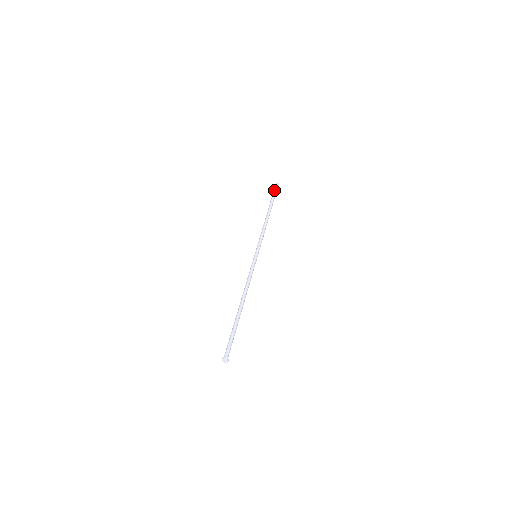
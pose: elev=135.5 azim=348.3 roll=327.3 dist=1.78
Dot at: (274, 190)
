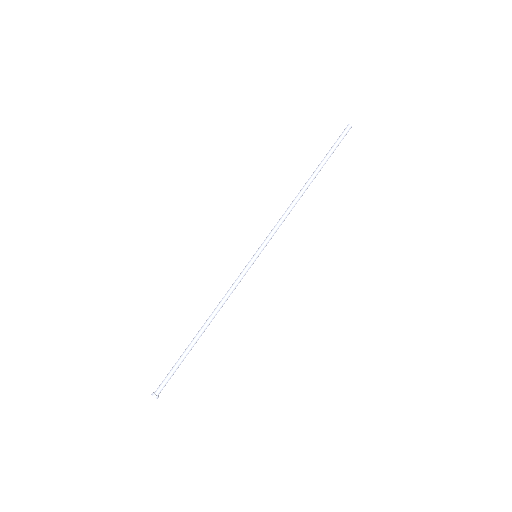
Dot at: occluded
